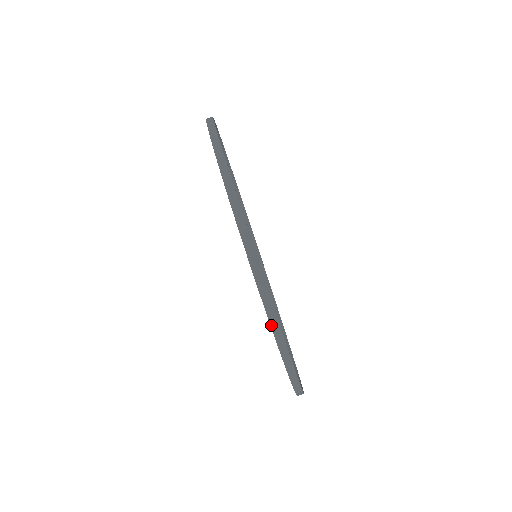
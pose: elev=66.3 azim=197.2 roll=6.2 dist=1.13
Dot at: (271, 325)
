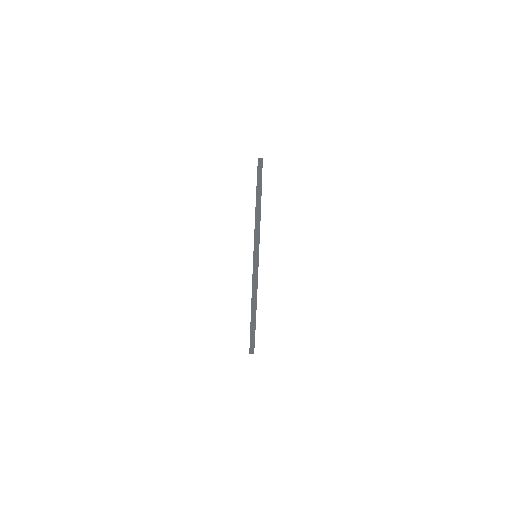
Dot at: (250, 347)
